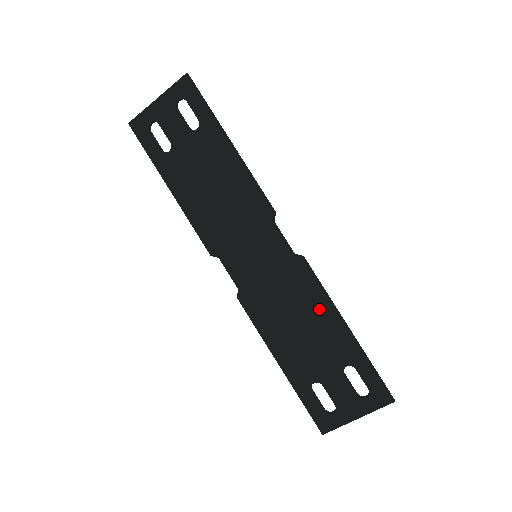
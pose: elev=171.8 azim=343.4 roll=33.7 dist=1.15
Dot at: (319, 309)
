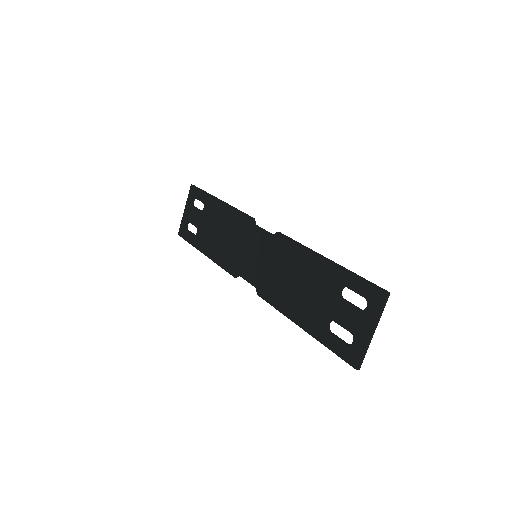
Dot at: (302, 260)
